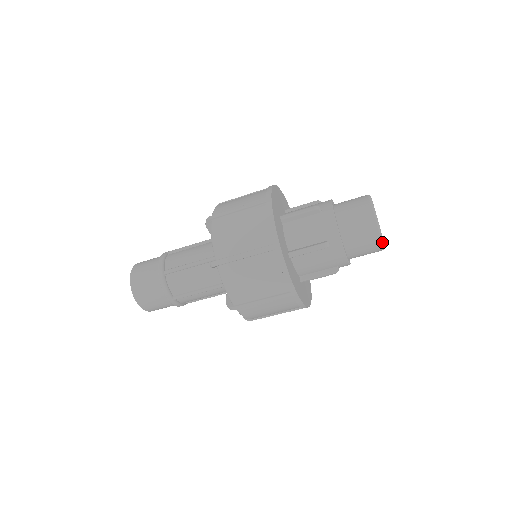
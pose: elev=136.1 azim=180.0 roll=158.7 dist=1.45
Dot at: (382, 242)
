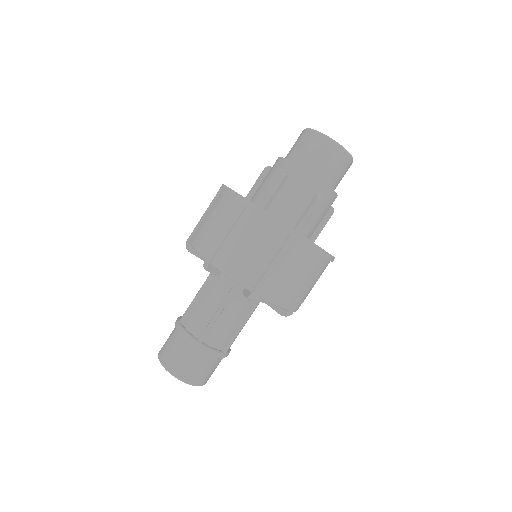
Dot at: (352, 158)
